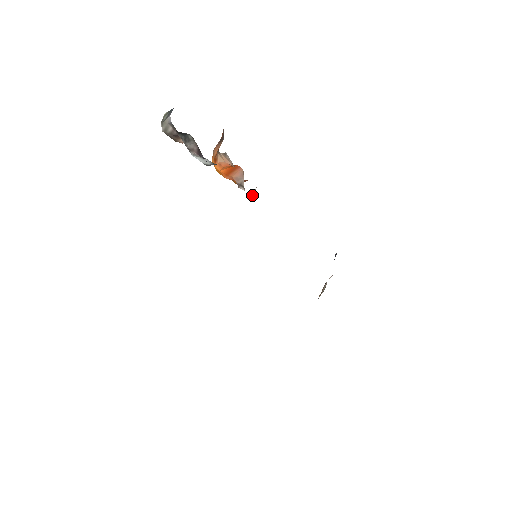
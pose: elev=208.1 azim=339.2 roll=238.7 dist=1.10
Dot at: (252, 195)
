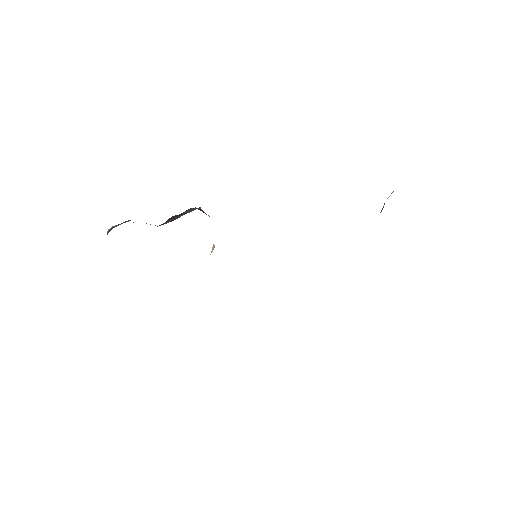
Dot at: (212, 250)
